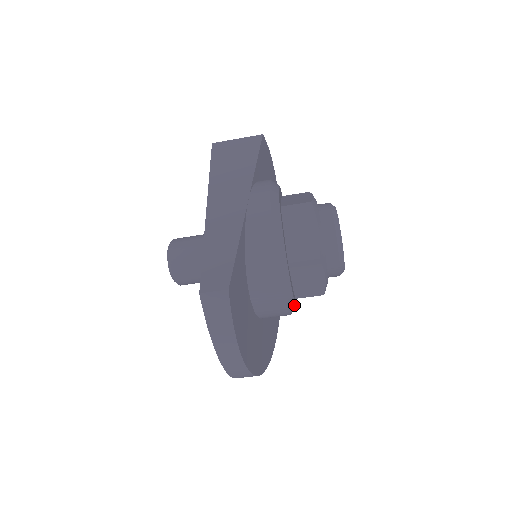
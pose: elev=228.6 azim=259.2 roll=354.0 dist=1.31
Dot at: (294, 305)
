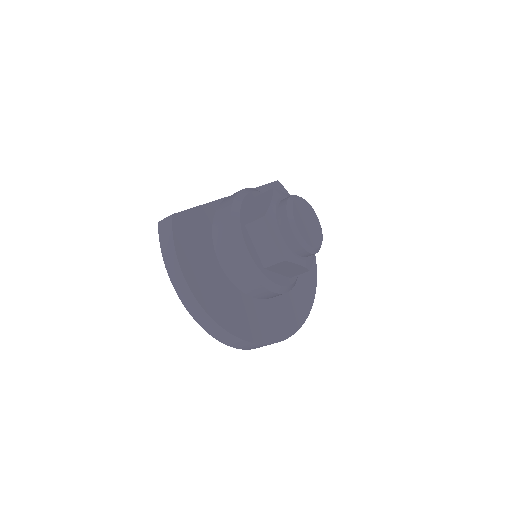
Dot at: (256, 267)
